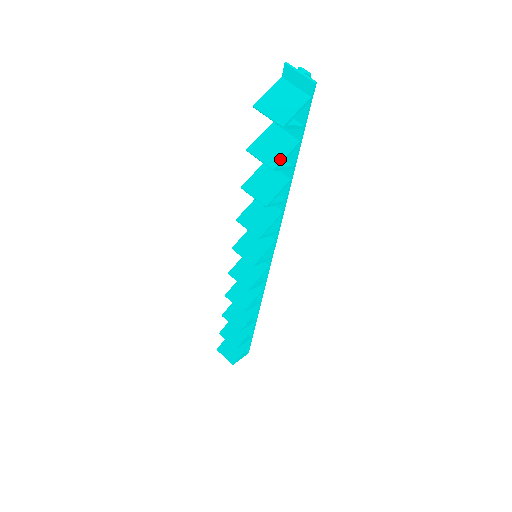
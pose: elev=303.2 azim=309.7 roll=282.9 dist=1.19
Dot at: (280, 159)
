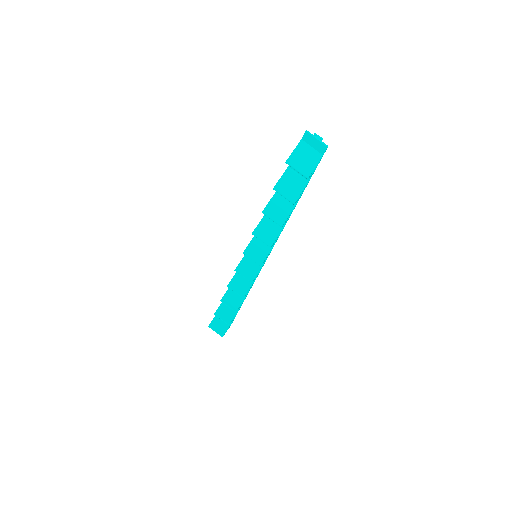
Dot at: (297, 196)
